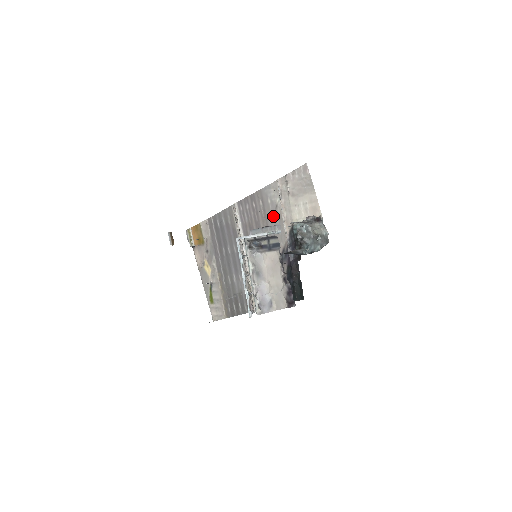
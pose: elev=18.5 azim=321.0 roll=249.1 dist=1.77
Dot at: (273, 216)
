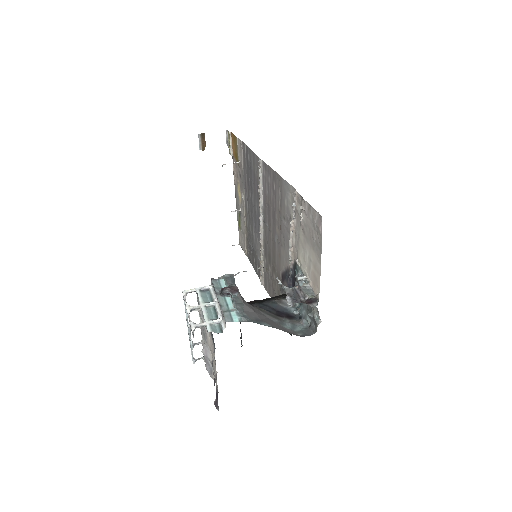
Dot at: (286, 224)
